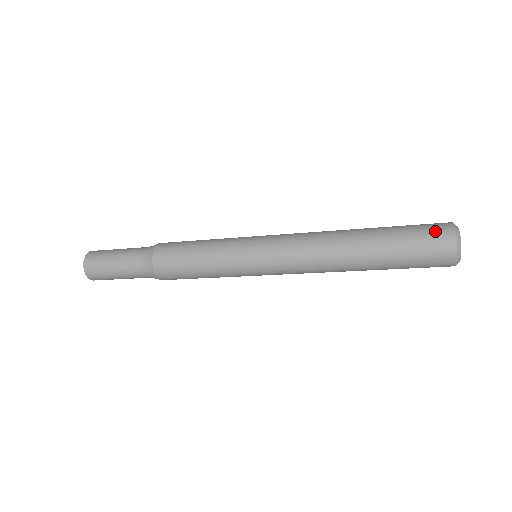
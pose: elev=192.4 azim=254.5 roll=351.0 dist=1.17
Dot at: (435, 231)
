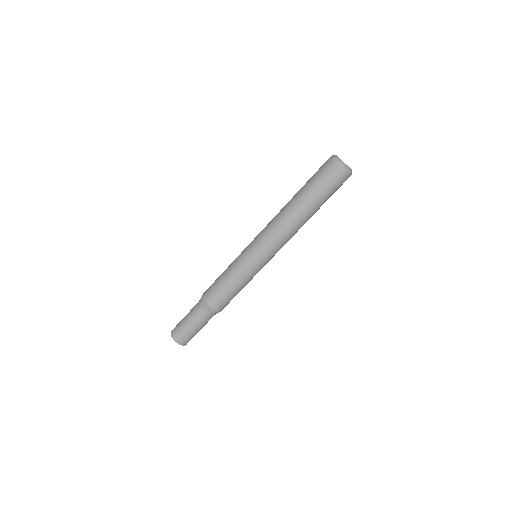
Dot at: occluded
